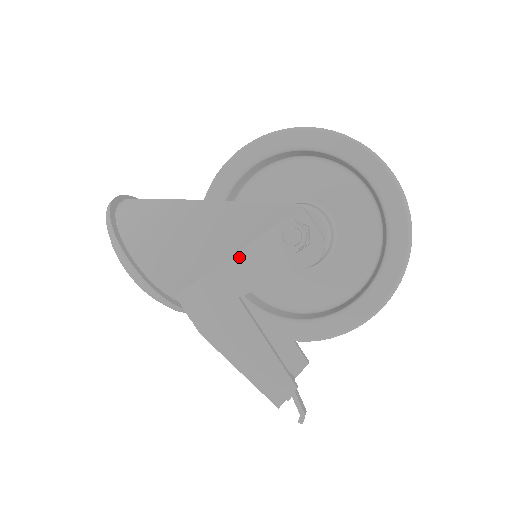
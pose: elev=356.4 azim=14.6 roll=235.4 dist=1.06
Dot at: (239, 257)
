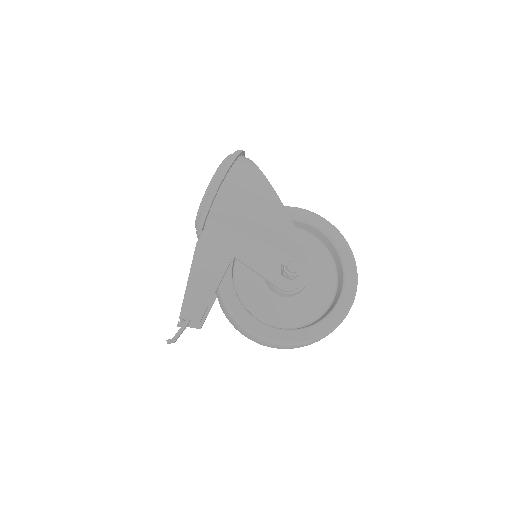
Dot at: (258, 244)
